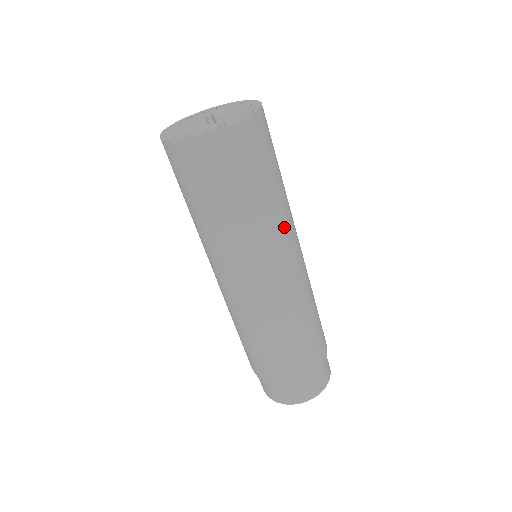
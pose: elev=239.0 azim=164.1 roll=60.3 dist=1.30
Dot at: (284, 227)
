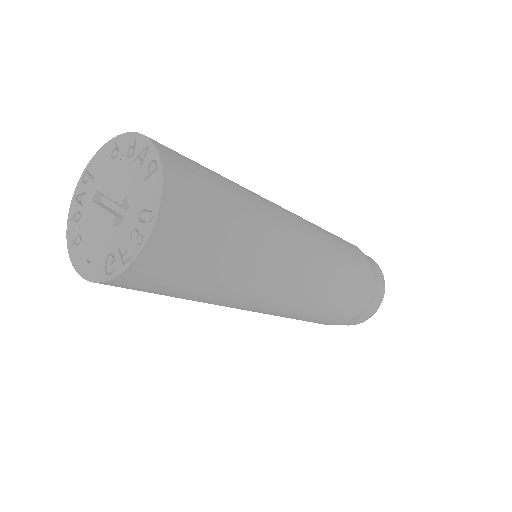
Dot at: (274, 222)
